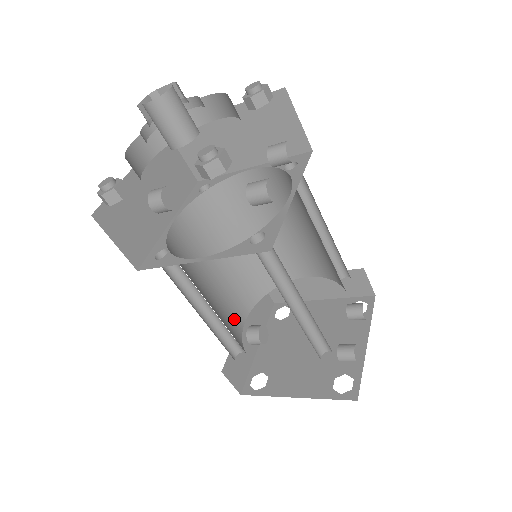
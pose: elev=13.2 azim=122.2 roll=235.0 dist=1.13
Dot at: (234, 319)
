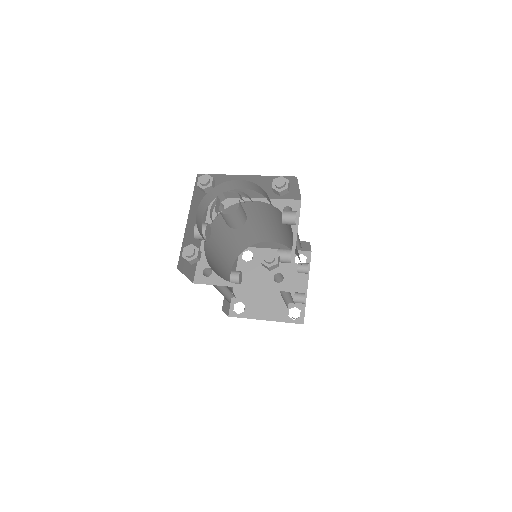
Dot at: (227, 276)
